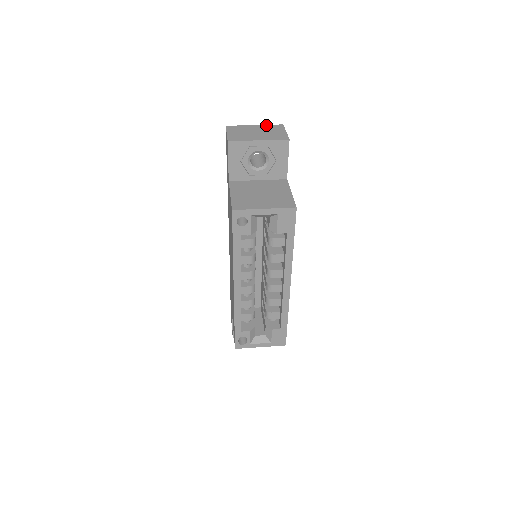
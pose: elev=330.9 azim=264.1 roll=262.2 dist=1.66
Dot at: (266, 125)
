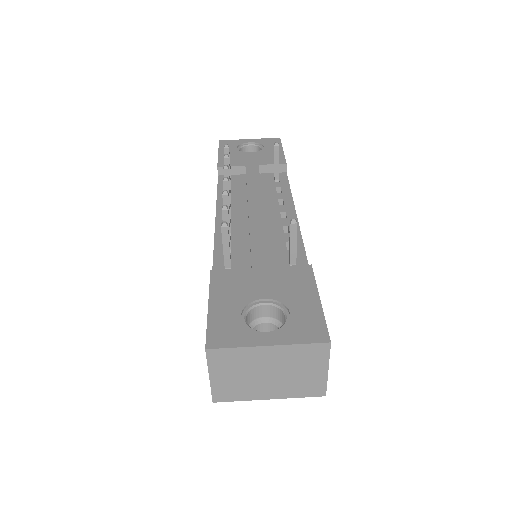
Dot at: (293, 348)
